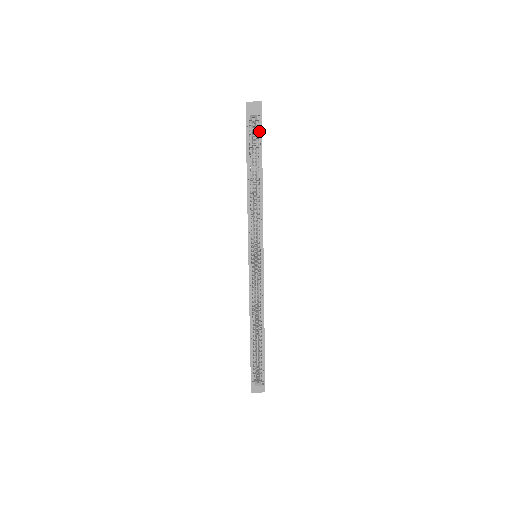
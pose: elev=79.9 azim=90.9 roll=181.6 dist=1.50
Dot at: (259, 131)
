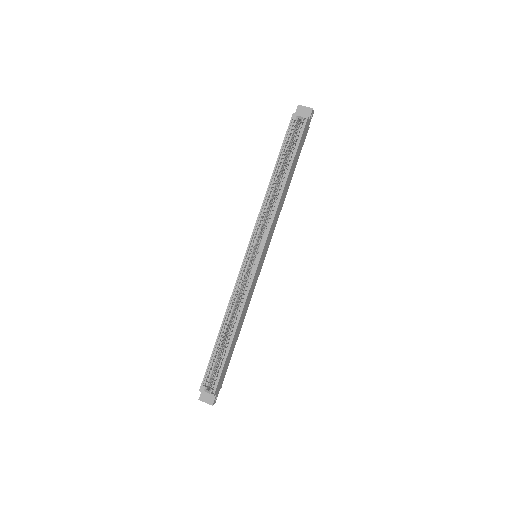
Dot at: (300, 133)
